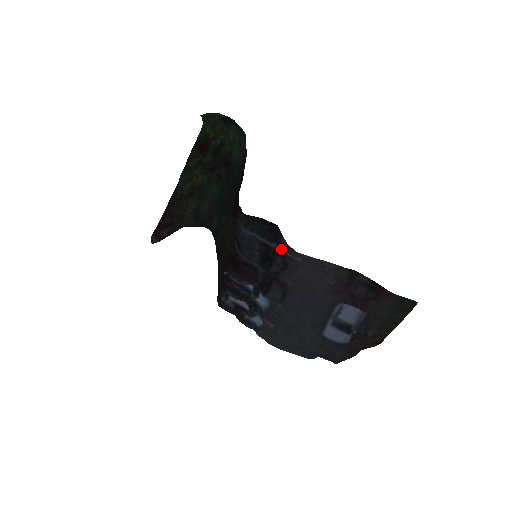
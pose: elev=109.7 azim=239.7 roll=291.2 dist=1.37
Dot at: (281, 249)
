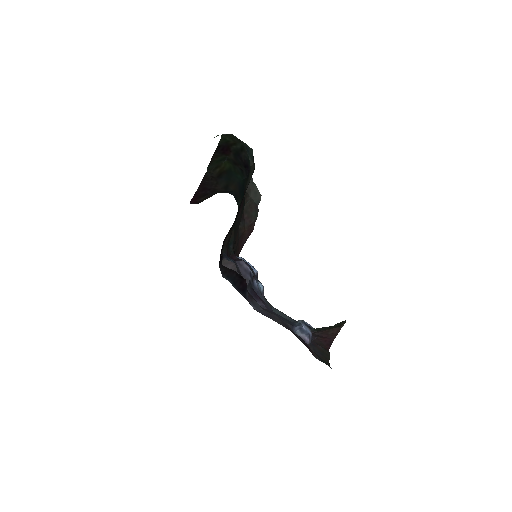
Dot at: occluded
